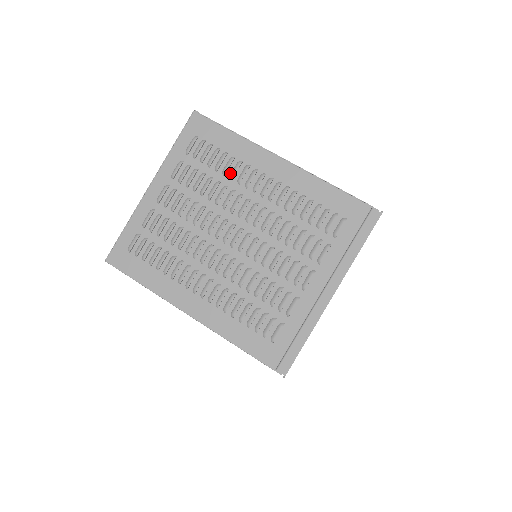
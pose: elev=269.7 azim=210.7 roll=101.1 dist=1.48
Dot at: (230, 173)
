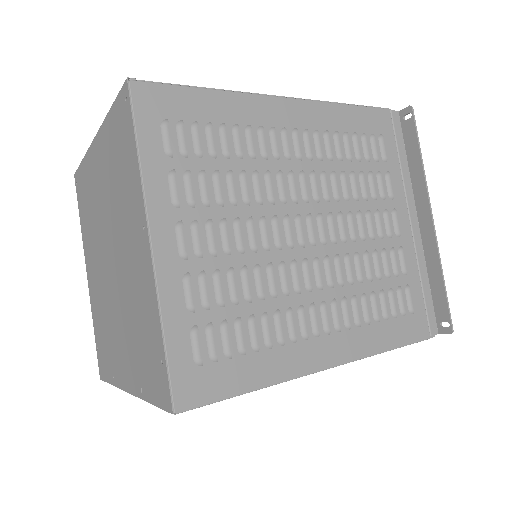
Dot at: (246, 151)
